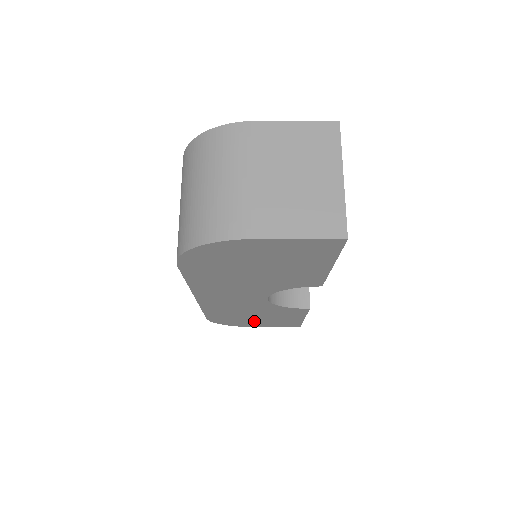
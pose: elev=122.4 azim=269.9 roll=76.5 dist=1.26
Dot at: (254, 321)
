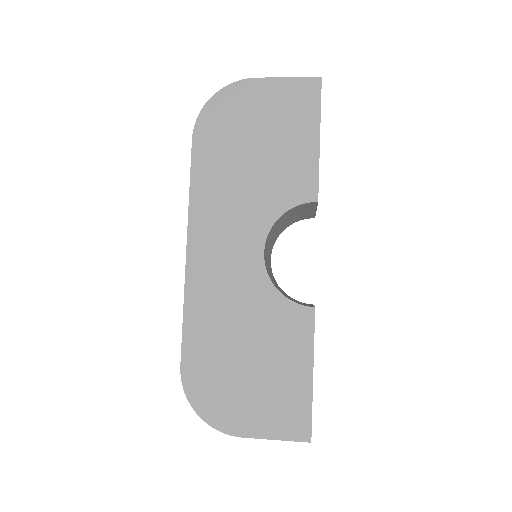
Dot at: (243, 389)
